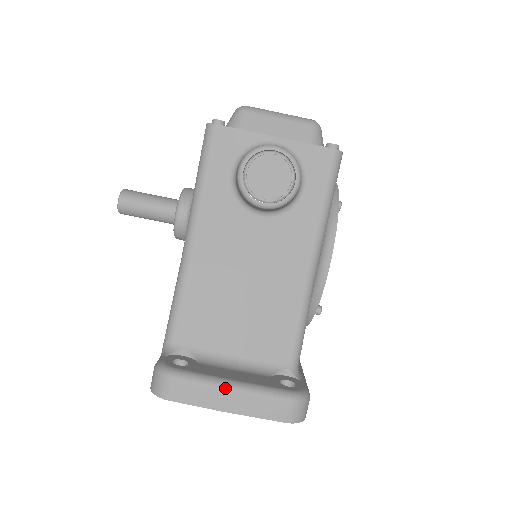
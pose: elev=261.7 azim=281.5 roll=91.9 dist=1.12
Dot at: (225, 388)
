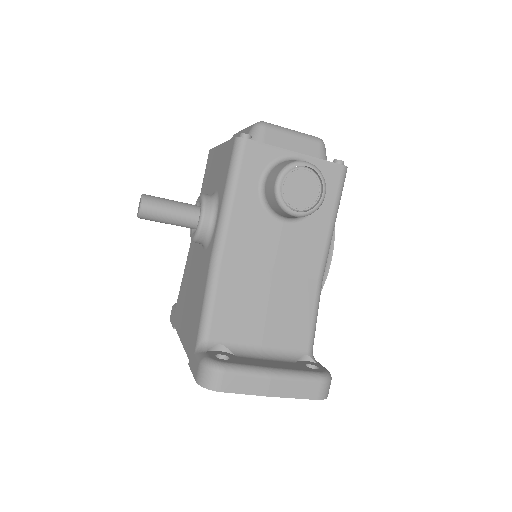
Dot at: (270, 375)
